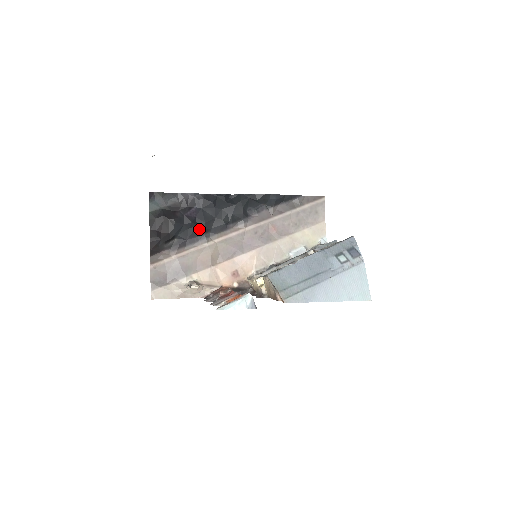
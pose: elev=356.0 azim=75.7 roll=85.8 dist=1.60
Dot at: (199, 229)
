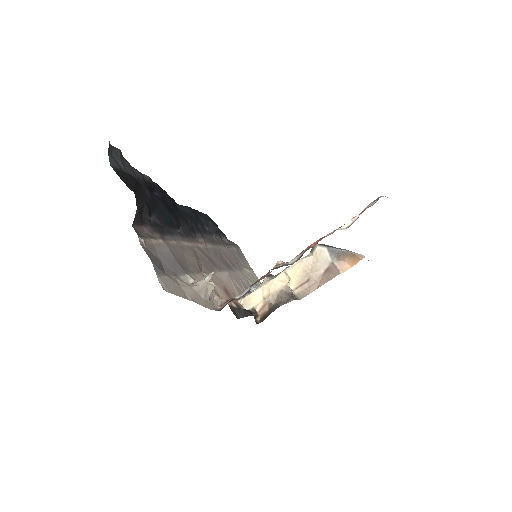
Dot at: (171, 219)
